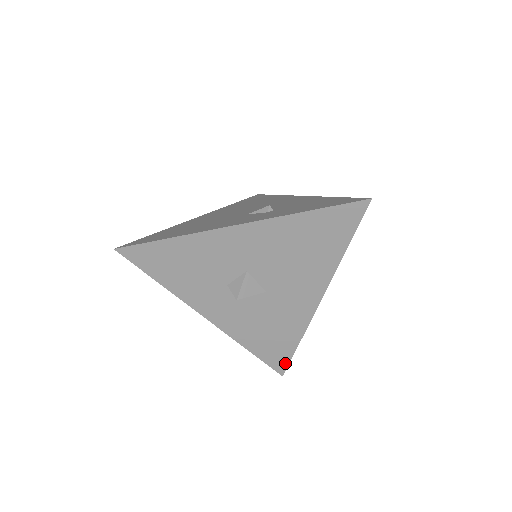
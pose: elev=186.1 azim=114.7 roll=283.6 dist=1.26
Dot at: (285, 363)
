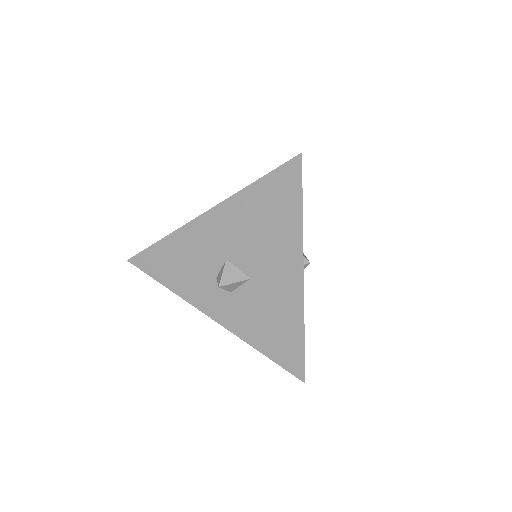
Dot at: (301, 365)
